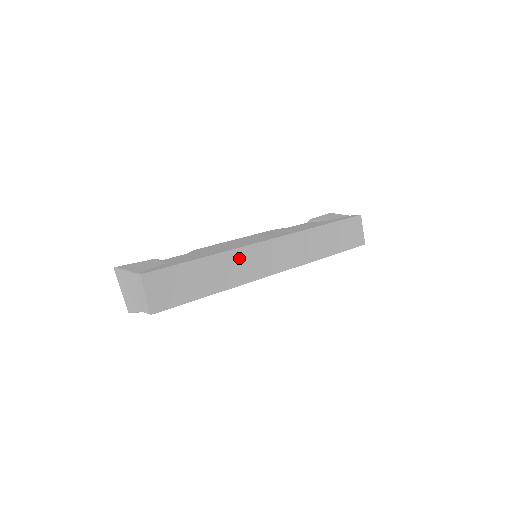
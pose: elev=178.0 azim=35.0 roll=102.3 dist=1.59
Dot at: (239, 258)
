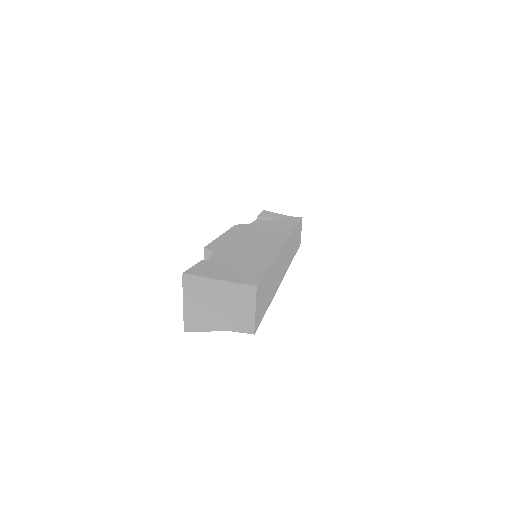
Dot at: (279, 262)
